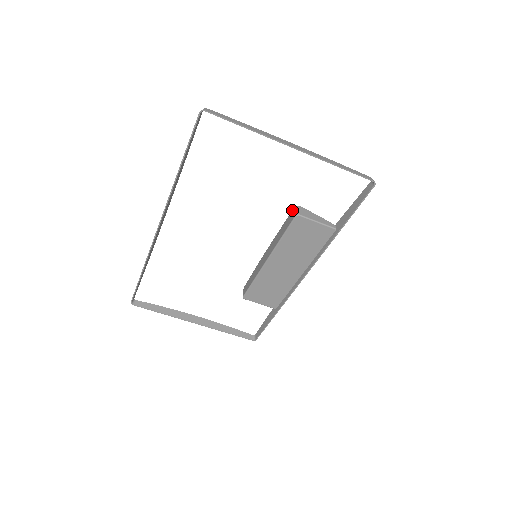
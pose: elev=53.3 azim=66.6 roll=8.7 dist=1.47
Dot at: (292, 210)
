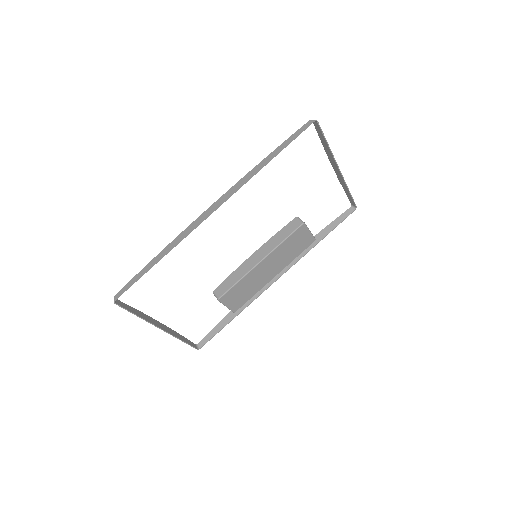
Dot at: (292, 220)
